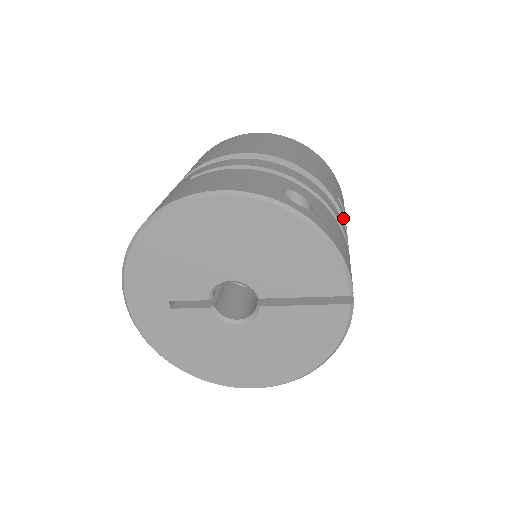
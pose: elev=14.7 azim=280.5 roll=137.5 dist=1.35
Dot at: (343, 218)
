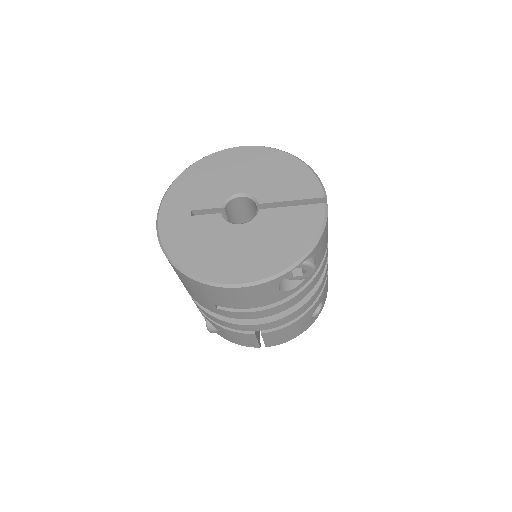
Dot at: occluded
